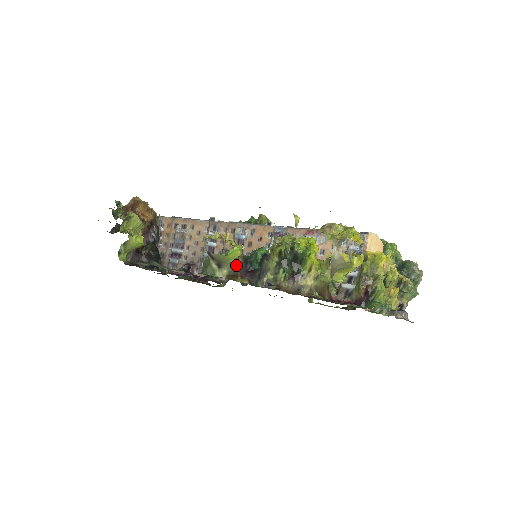
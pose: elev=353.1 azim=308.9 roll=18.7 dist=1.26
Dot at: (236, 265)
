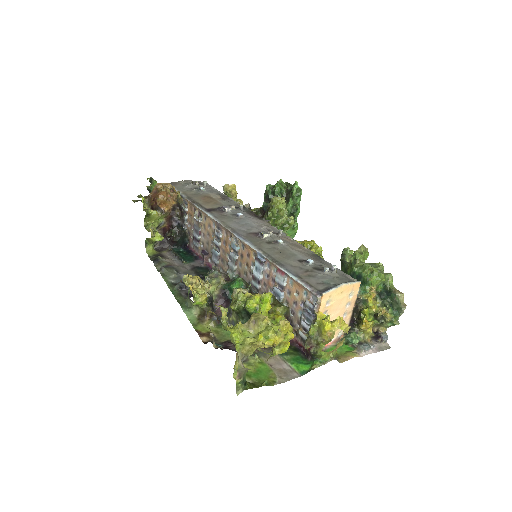
Dot at: (205, 307)
